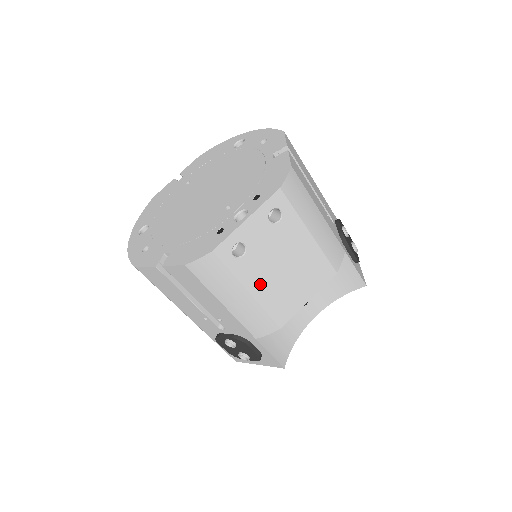
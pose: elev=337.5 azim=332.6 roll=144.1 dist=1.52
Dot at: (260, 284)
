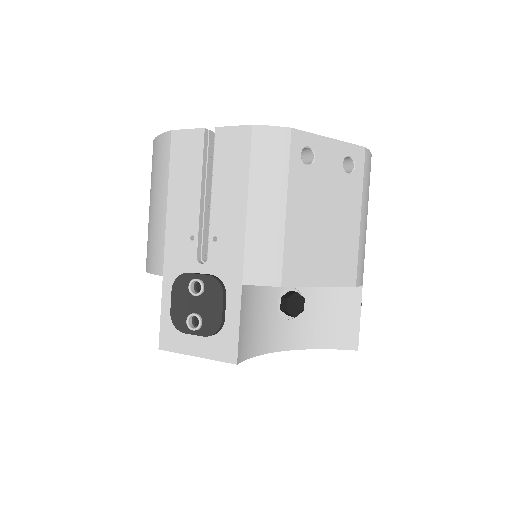
Dot at: (299, 211)
